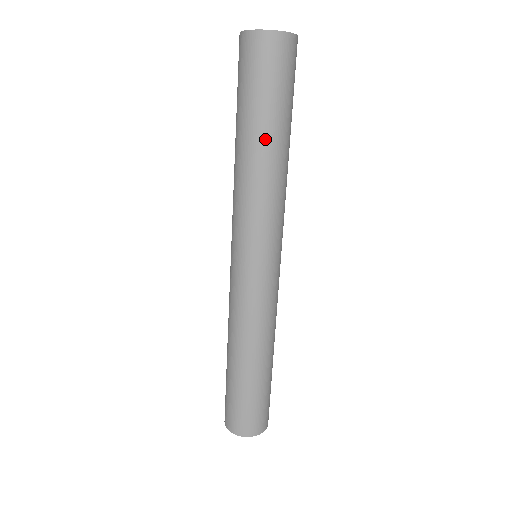
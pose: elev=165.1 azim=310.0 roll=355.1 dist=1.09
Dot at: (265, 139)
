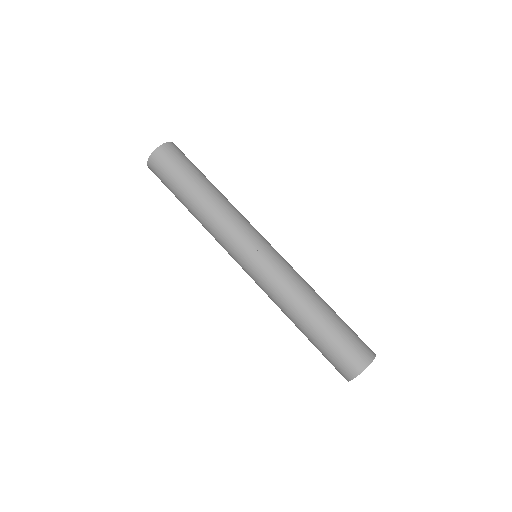
Dot at: (206, 185)
